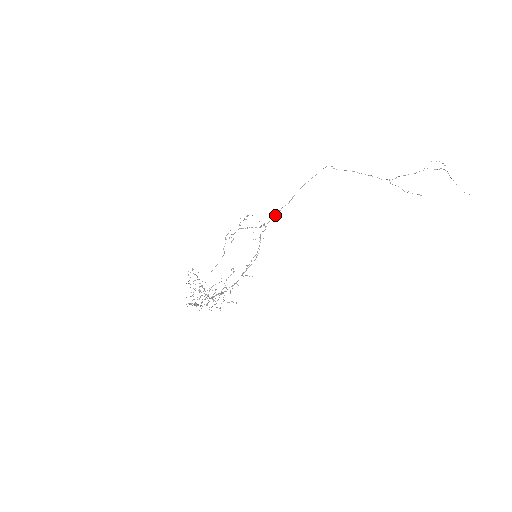
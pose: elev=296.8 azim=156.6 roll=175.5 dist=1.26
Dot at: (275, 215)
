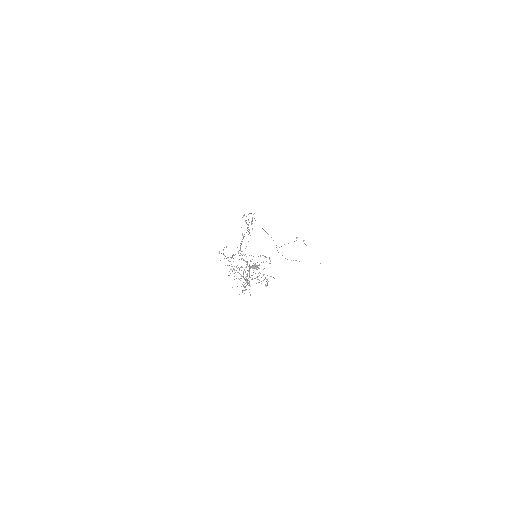
Dot at: occluded
